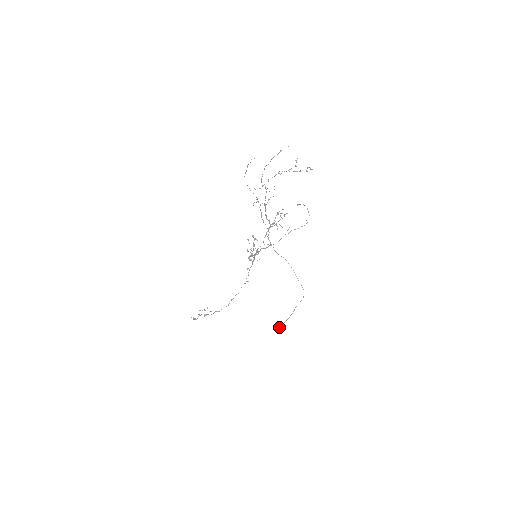
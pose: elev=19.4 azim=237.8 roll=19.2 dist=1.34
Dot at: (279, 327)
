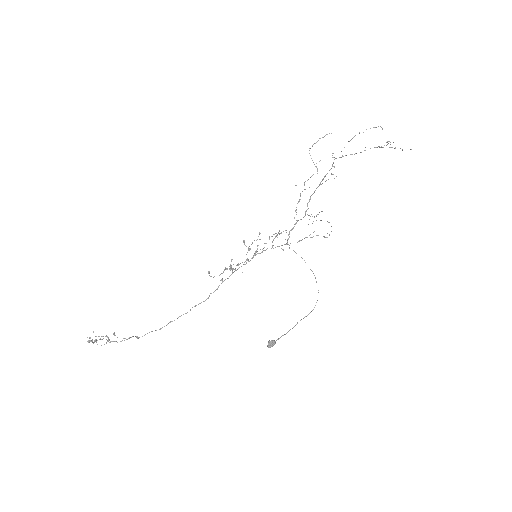
Dot at: (274, 340)
